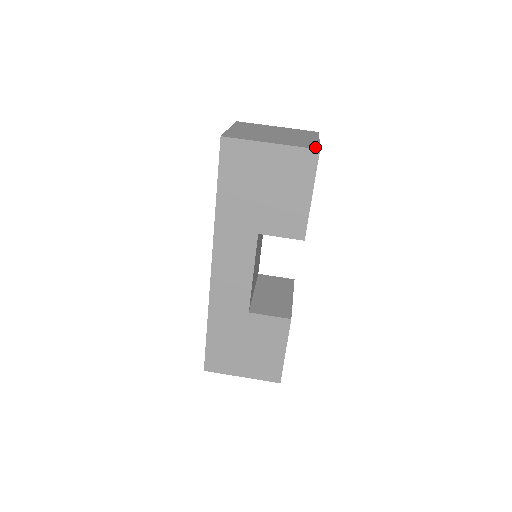
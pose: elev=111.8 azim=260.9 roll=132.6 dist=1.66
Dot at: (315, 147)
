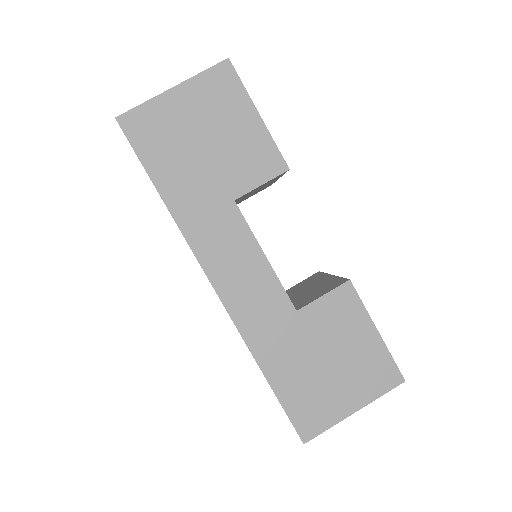
Dot at: (222, 64)
